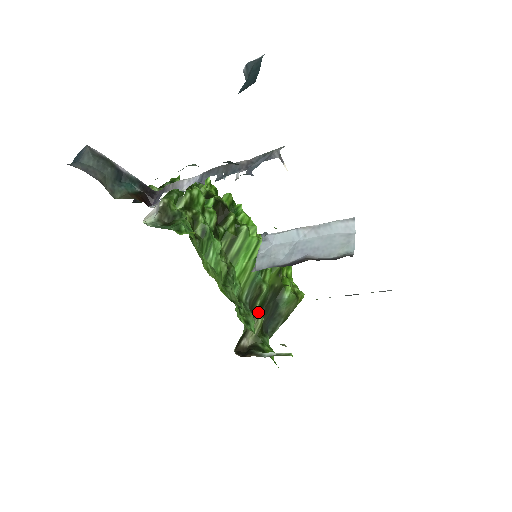
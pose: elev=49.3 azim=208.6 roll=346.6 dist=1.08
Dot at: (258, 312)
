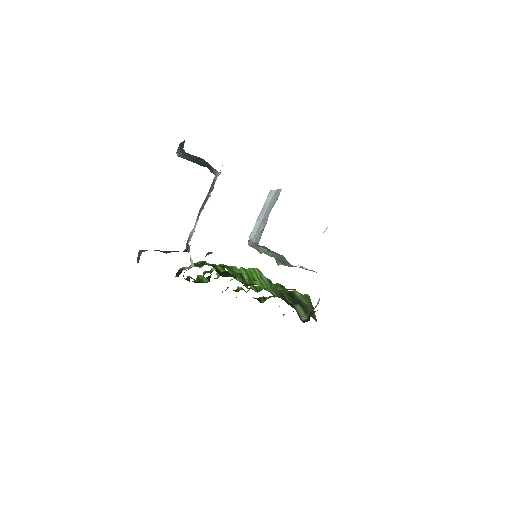
Dot at: (292, 303)
